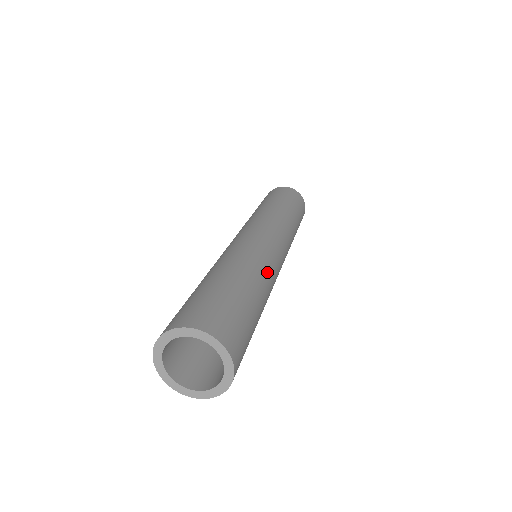
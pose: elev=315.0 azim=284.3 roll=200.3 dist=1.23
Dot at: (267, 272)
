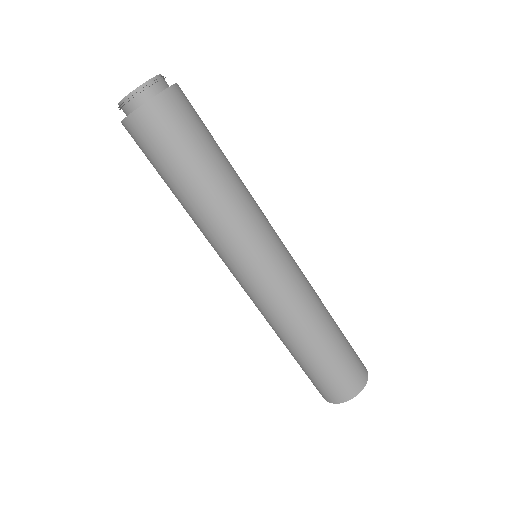
Dot at: (313, 294)
